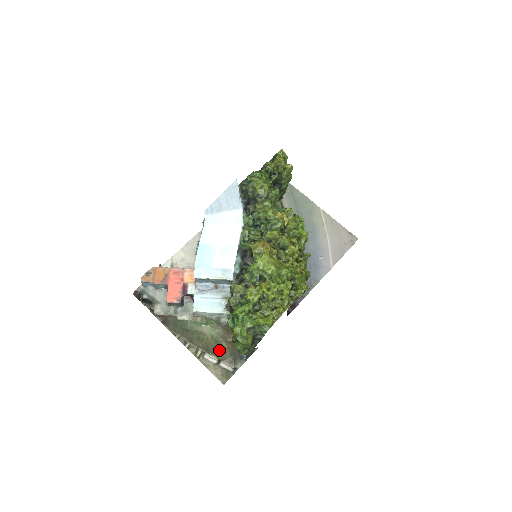
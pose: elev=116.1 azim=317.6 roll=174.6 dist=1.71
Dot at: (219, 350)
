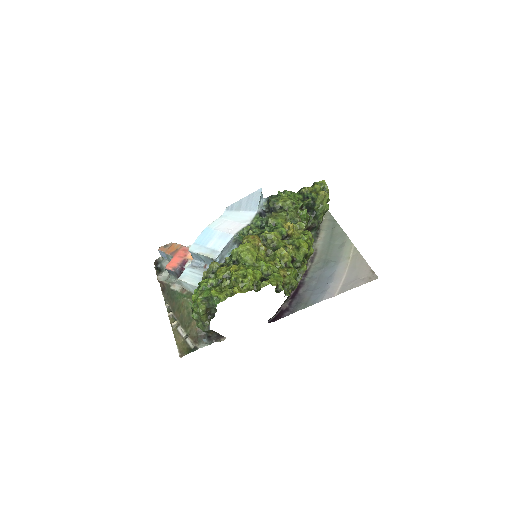
Dot at: (189, 325)
